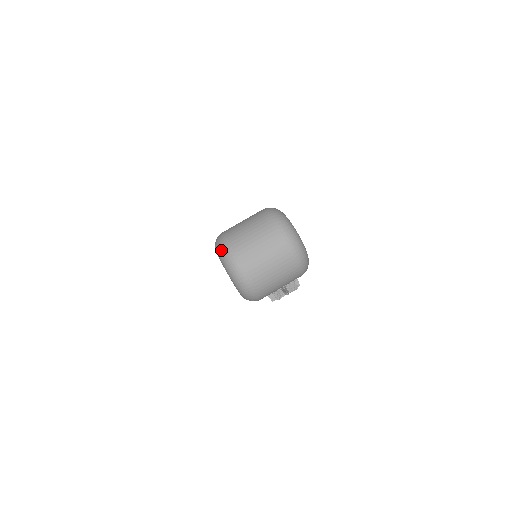
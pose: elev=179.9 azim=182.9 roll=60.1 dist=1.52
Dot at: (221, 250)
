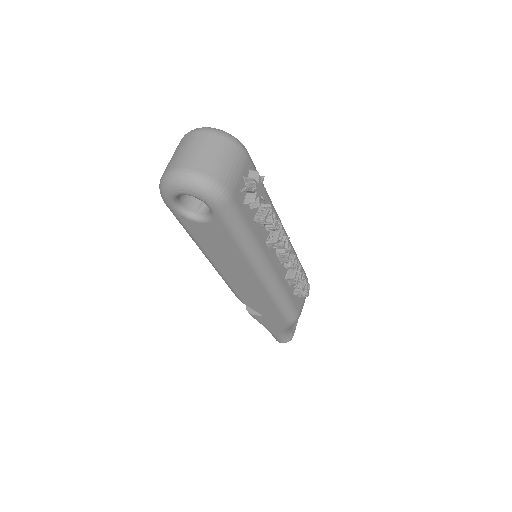
Dot at: (161, 185)
